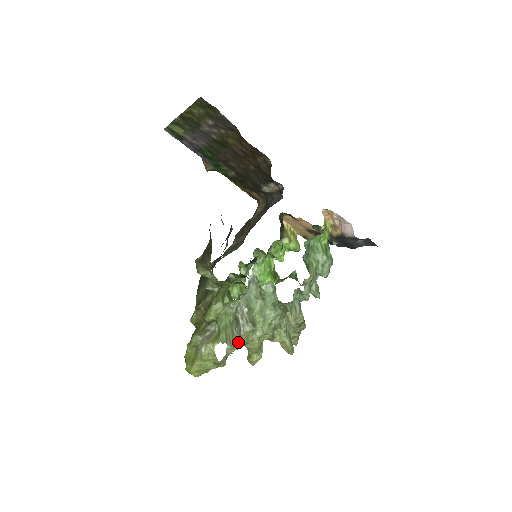
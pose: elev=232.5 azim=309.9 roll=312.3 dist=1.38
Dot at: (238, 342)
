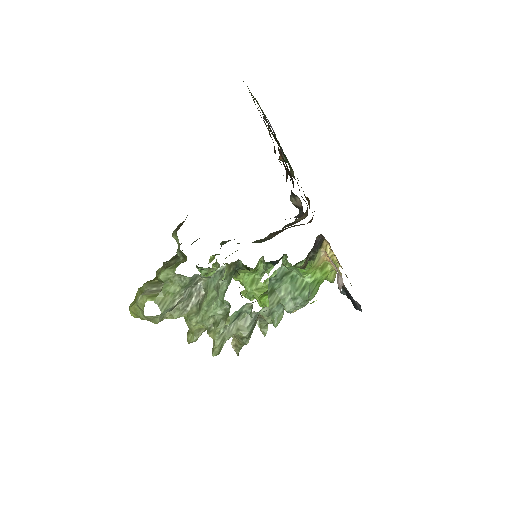
Dot at: (178, 313)
